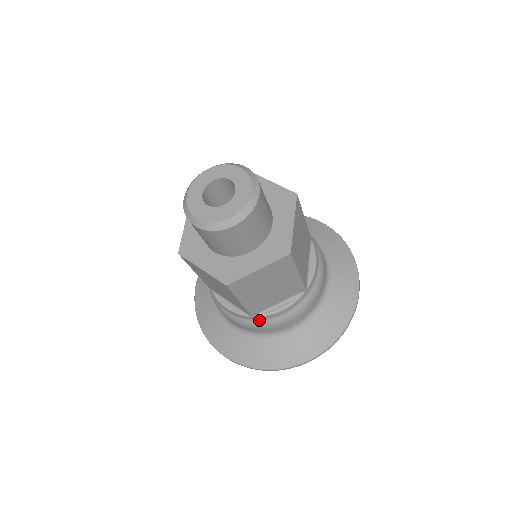
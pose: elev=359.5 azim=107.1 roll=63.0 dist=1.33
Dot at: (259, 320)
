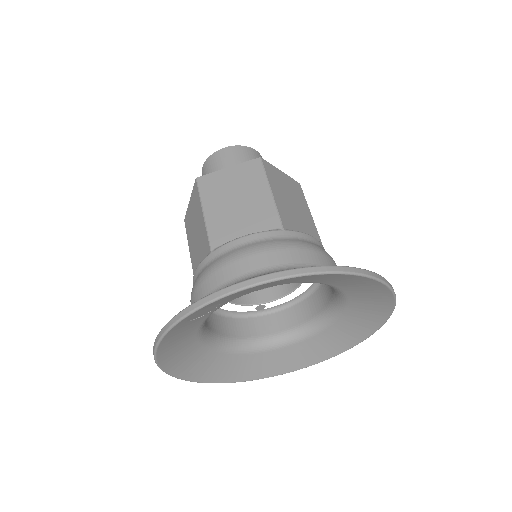
Dot at: (217, 258)
